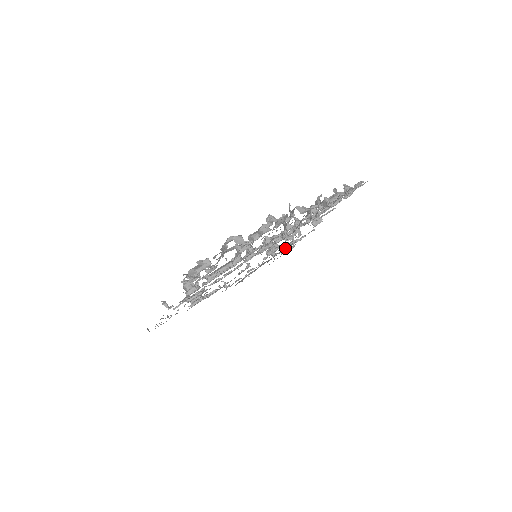
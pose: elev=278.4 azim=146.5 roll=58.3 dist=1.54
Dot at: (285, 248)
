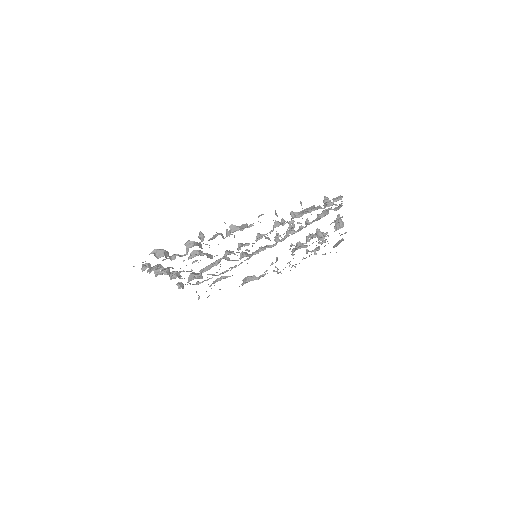
Dot at: occluded
